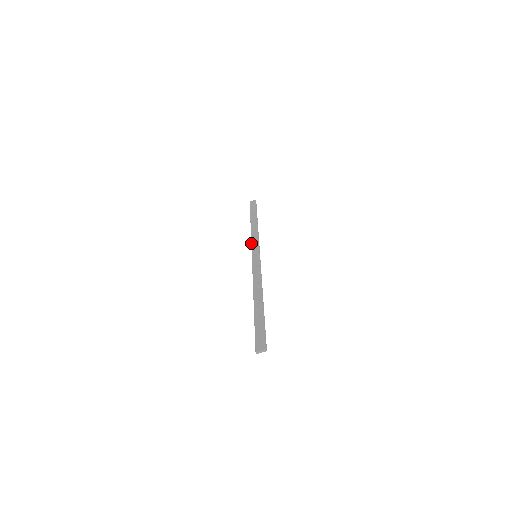
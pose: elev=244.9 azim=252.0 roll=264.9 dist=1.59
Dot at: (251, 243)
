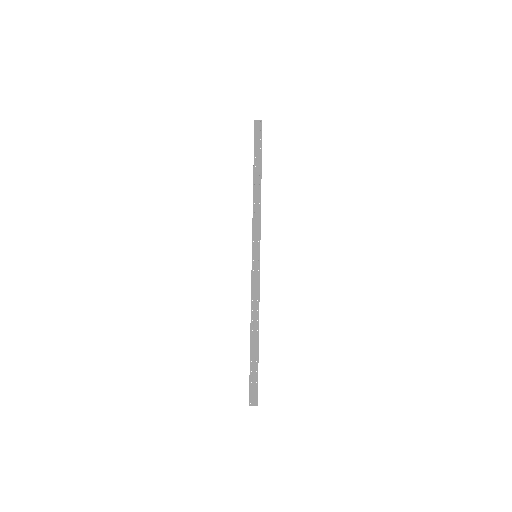
Dot at: (252, 228)
